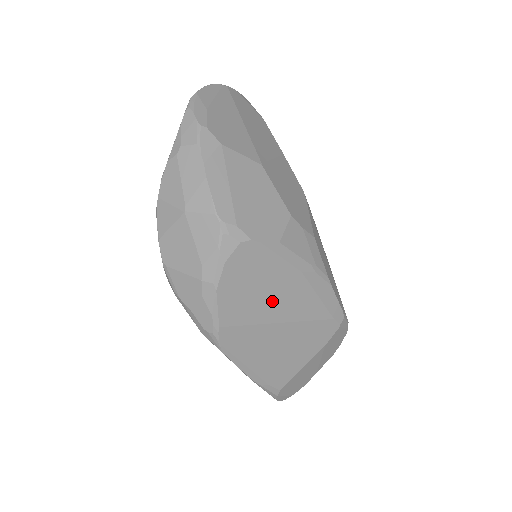
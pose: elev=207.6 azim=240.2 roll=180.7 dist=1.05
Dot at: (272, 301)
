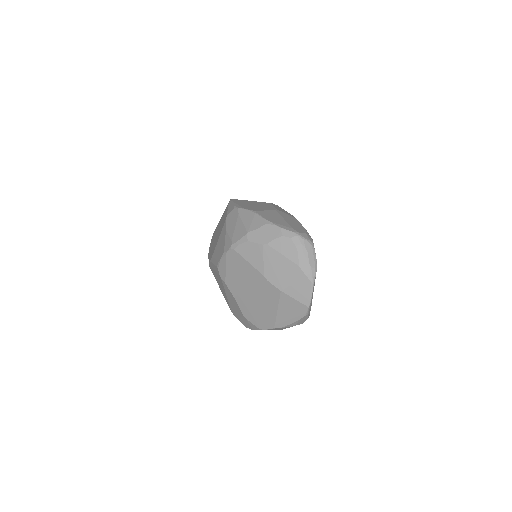
Dot at: occluded
